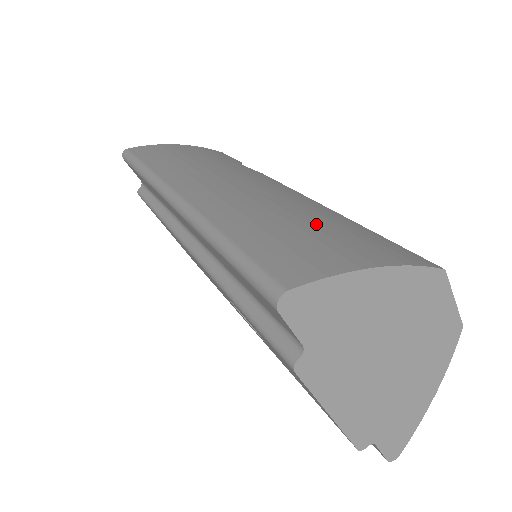
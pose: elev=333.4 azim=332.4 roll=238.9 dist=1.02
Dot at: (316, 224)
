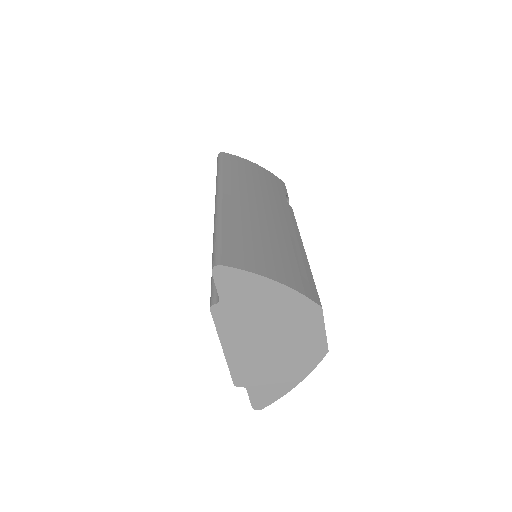
Dot at: (275, 249)
